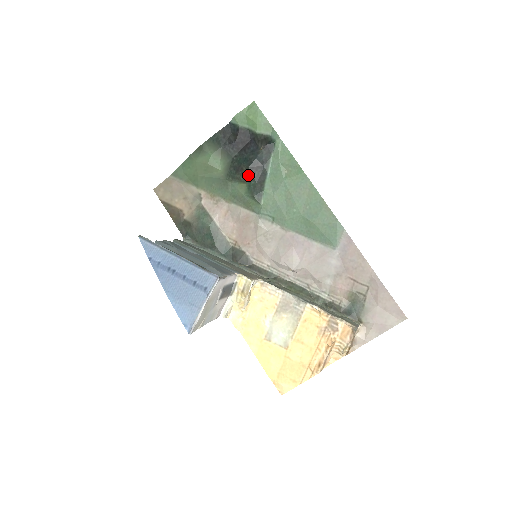
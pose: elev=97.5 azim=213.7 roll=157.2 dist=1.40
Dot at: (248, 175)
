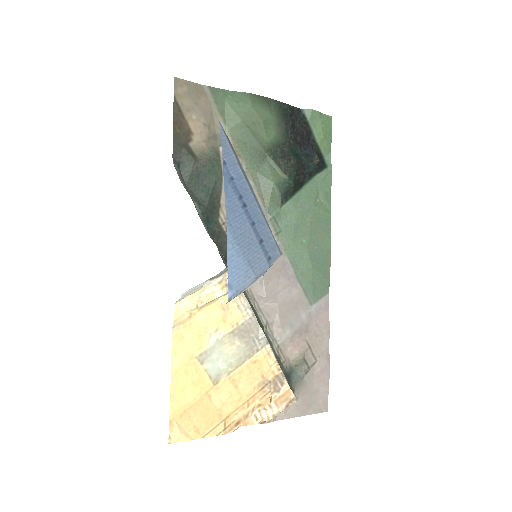
Dot at: (292, 171)
